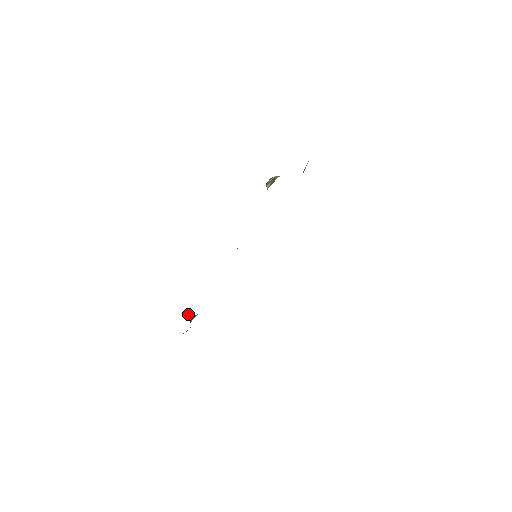
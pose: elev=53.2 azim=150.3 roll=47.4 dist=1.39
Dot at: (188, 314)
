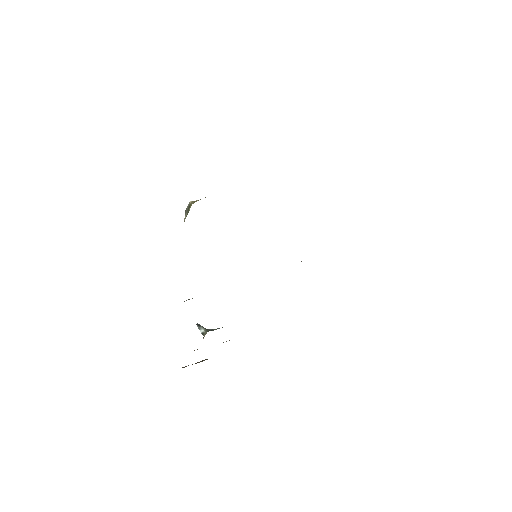
Dot at: occluded
